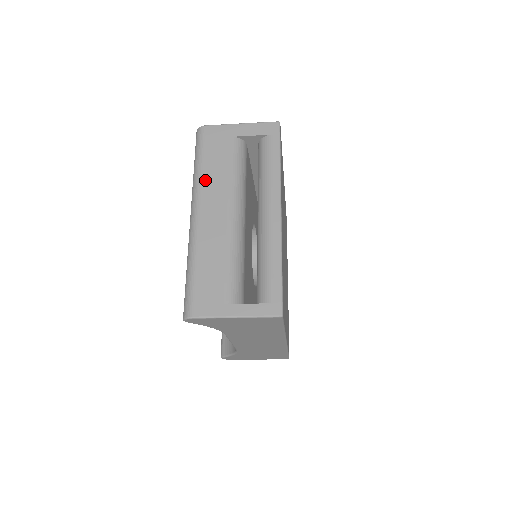
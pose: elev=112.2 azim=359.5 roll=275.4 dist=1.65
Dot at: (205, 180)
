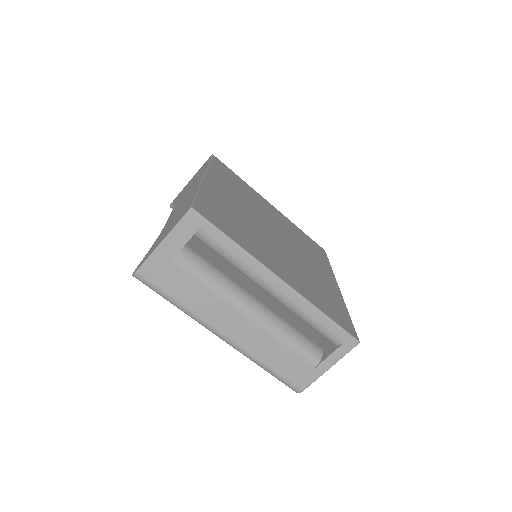
Dot at: (199, 311)
